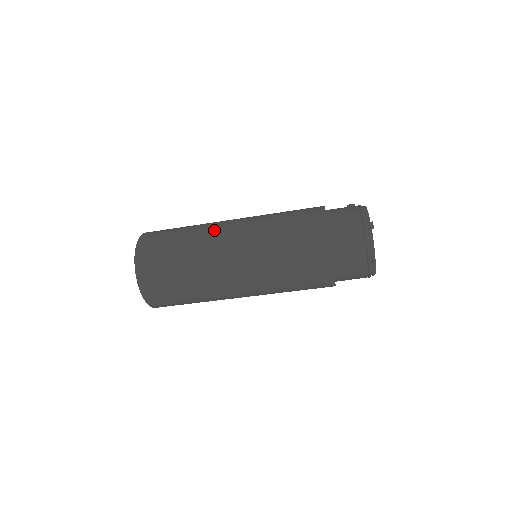
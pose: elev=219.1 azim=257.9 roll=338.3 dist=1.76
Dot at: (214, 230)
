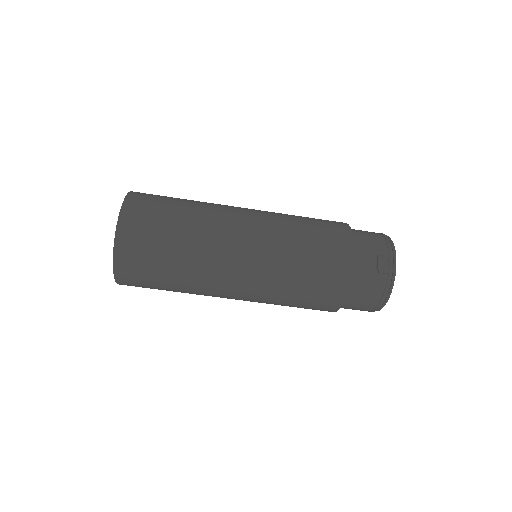
Dot at: occluded
